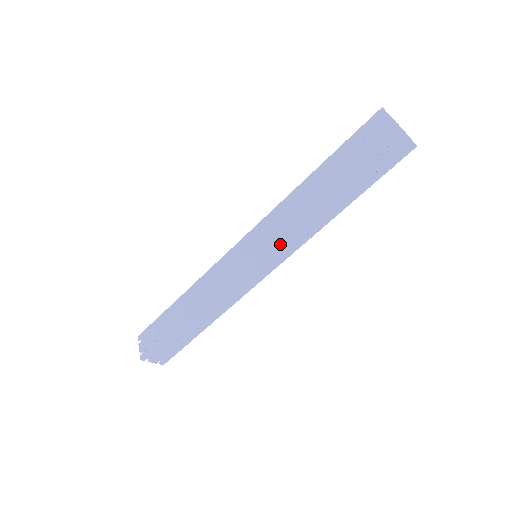
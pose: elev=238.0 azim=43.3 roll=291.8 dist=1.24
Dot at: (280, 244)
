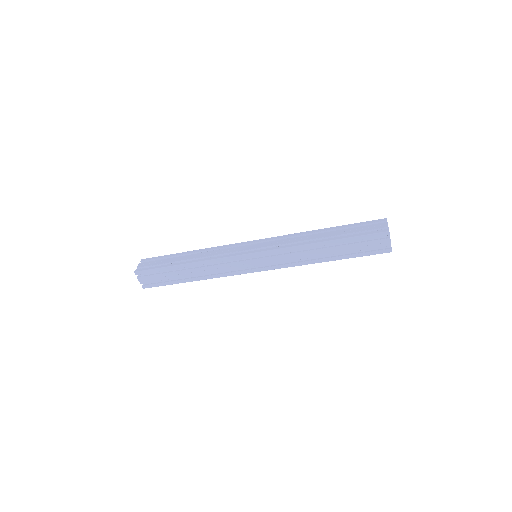
Dot at: occluded
